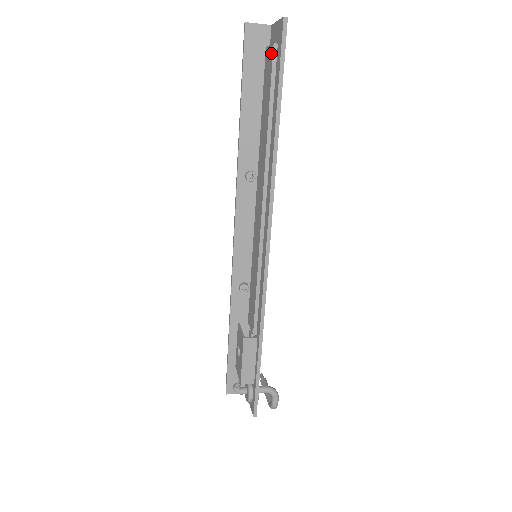
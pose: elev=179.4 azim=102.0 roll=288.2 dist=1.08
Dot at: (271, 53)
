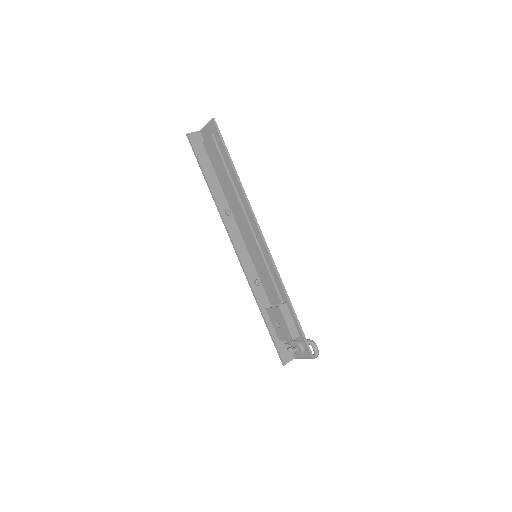
Dot at: (211, 140)
